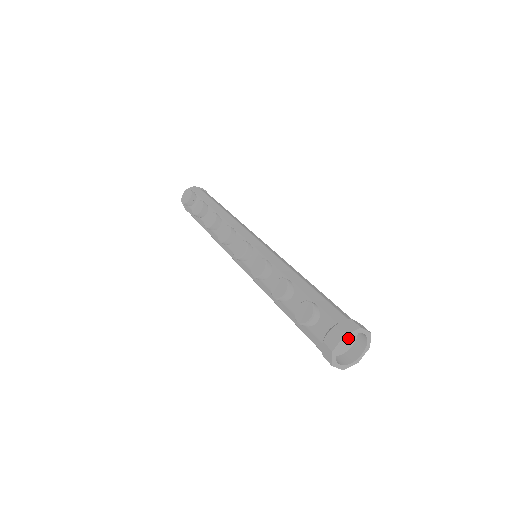
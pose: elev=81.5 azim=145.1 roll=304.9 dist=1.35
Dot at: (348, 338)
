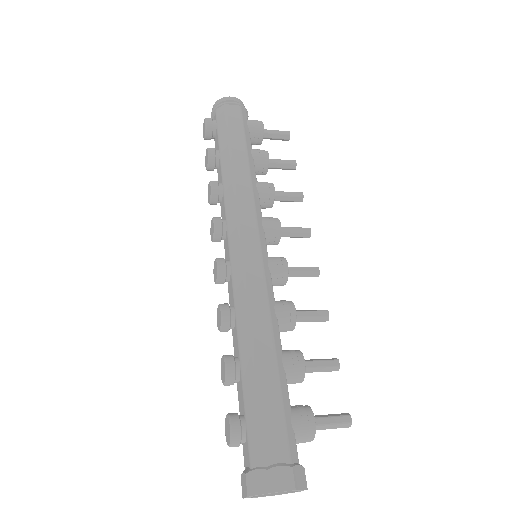
Dot at: occluded
